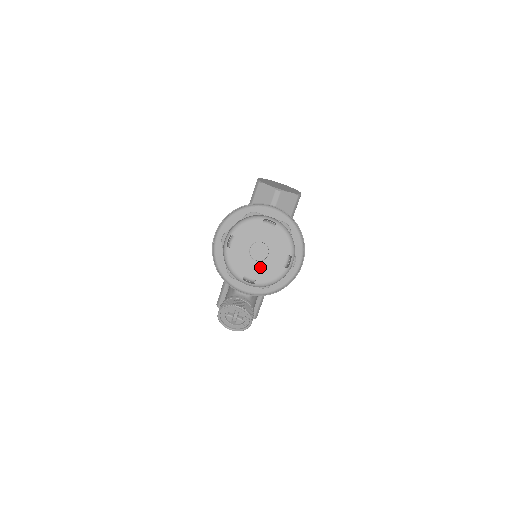
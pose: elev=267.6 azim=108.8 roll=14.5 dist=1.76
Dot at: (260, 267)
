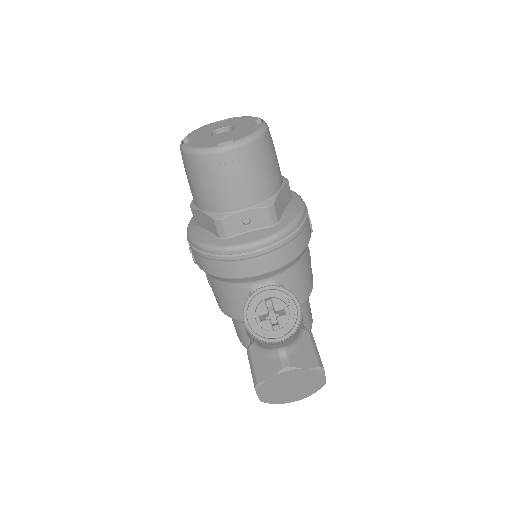
Dot at: (231, 135)
